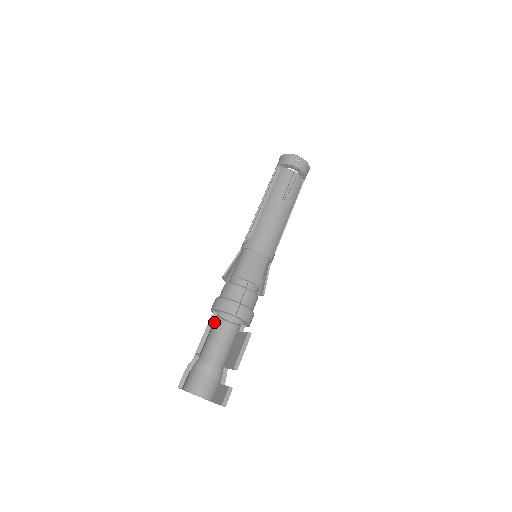
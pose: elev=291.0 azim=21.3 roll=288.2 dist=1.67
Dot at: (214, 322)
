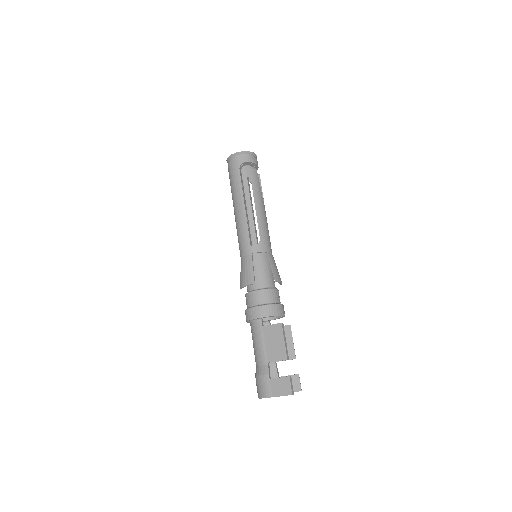
Dot at: (259, 328)
